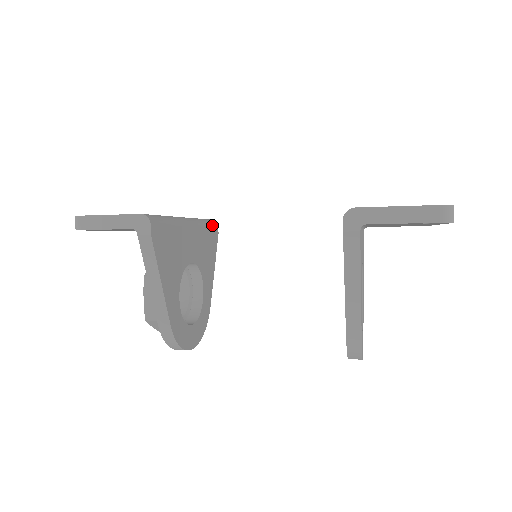
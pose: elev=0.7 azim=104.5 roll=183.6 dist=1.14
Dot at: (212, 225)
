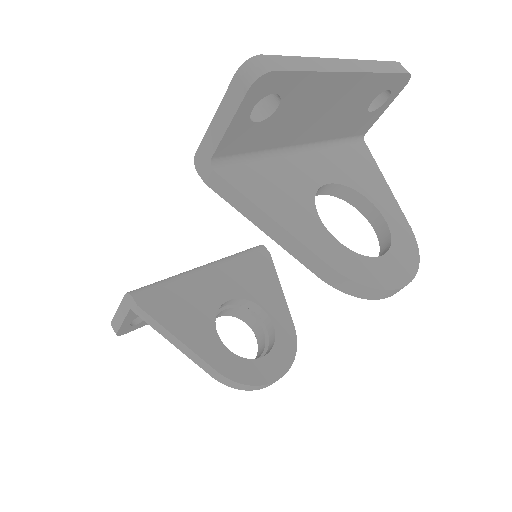
Dot at: (252, 251)
